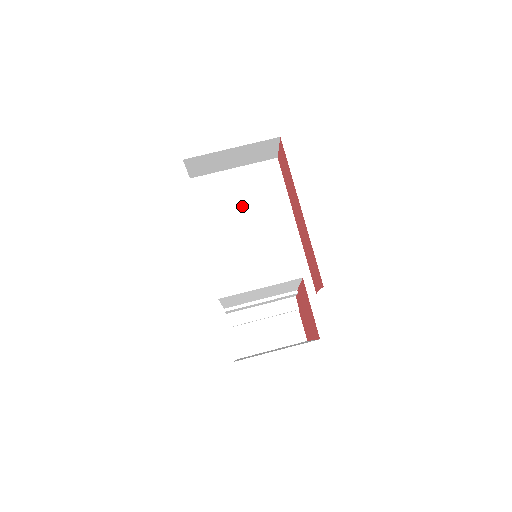
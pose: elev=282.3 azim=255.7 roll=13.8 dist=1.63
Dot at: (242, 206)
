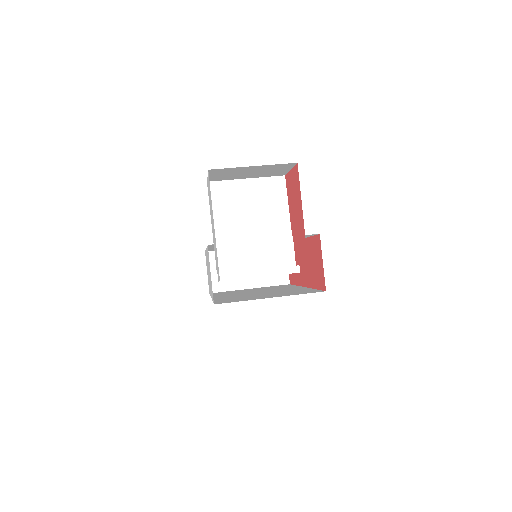
Dot at: occluded
